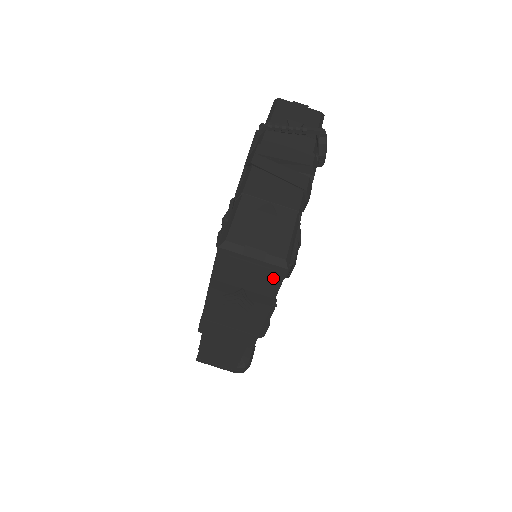
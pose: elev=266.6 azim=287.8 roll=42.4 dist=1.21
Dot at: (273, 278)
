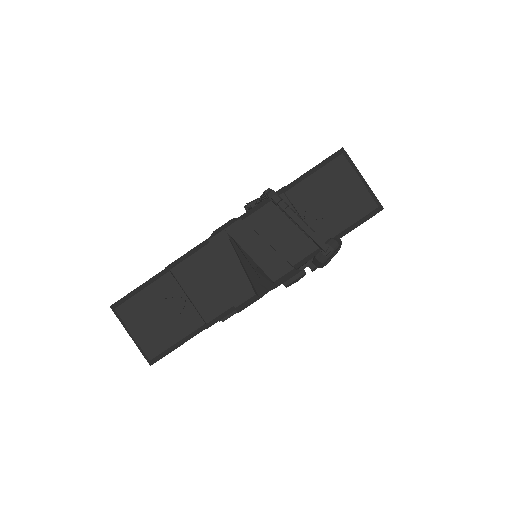
Dot at: occluded
